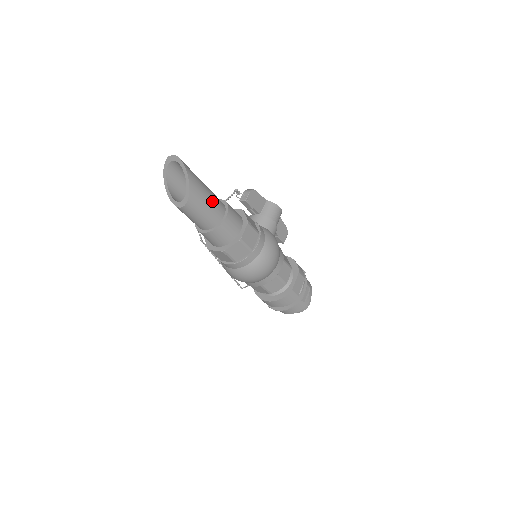
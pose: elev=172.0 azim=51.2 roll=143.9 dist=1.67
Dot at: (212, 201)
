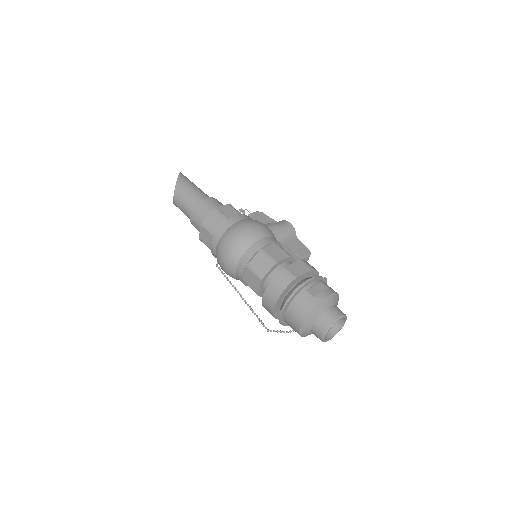
Dot at: (197, 190)
